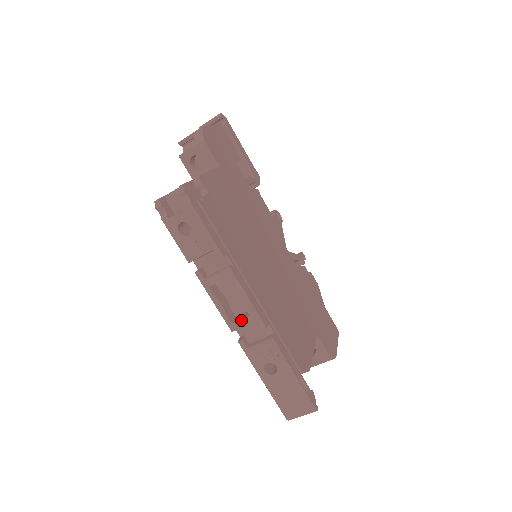
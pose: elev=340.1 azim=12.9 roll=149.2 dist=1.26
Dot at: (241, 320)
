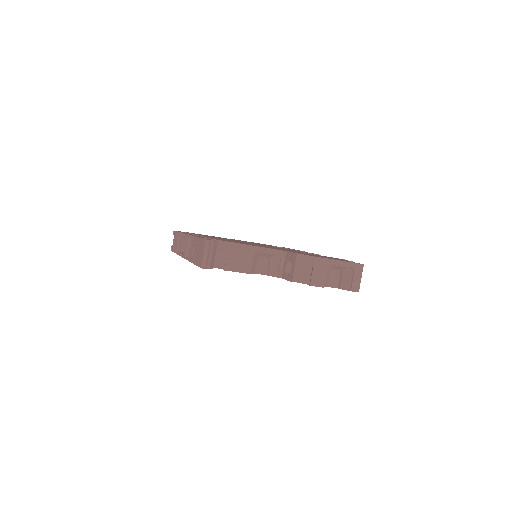
Dot at: (185, 247)
